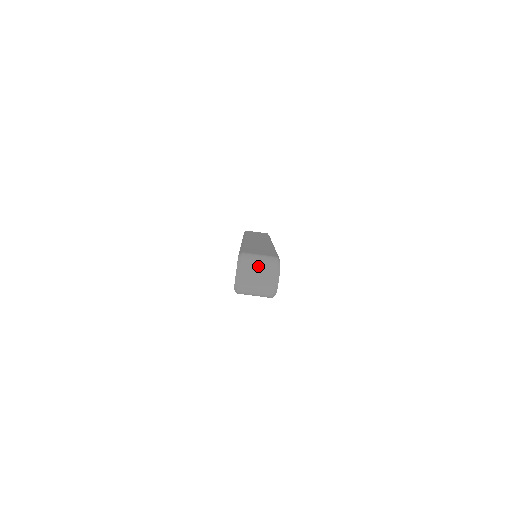
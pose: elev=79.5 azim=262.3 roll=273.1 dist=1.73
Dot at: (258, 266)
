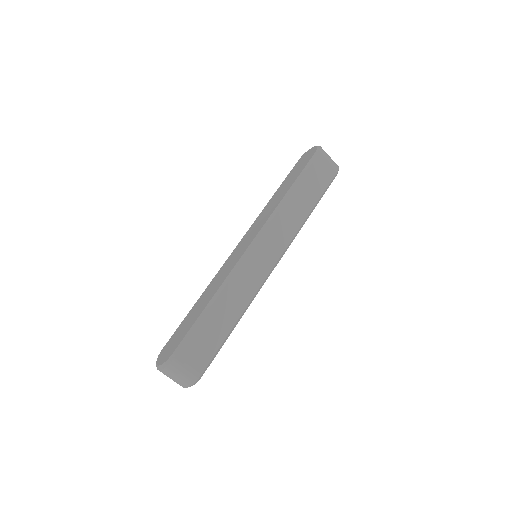
Dot at: (175, 378)
